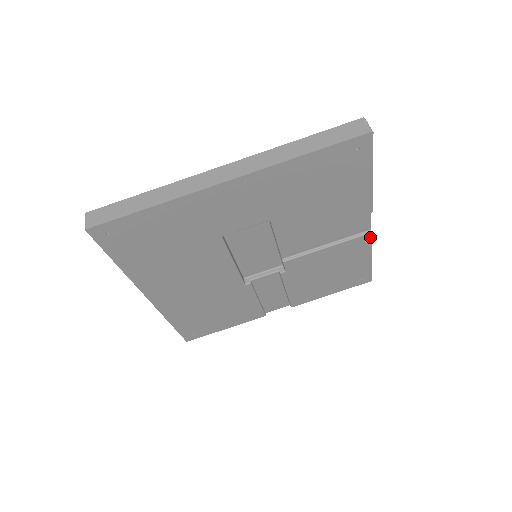
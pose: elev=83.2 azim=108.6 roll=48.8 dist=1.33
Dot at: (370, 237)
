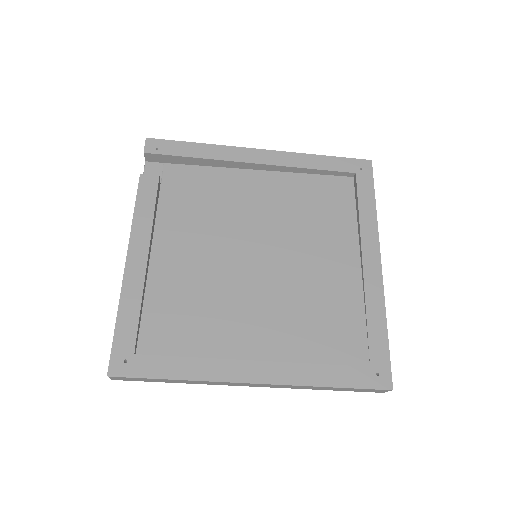
Dot at: occluded
